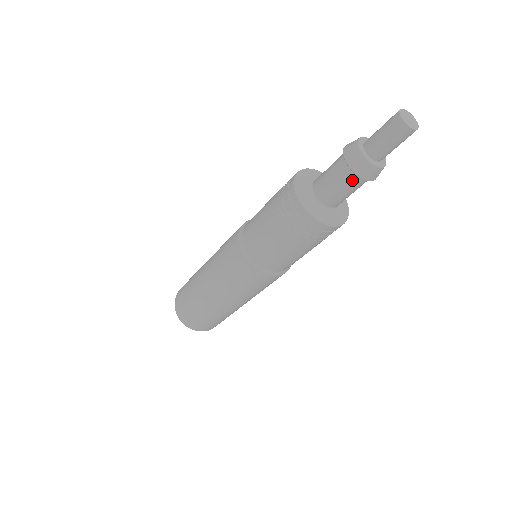
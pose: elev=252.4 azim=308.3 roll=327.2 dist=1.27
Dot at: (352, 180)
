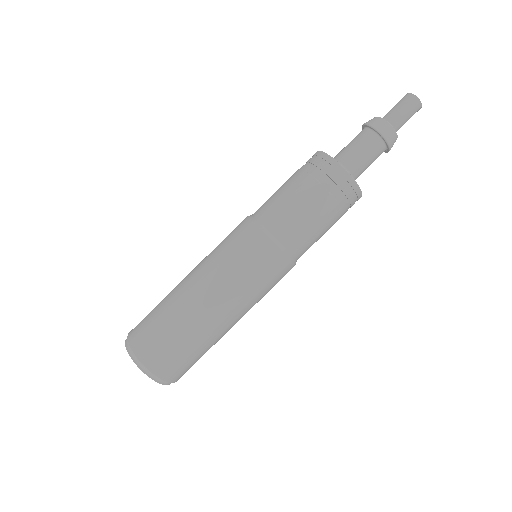
Dot at: (379, 148)
